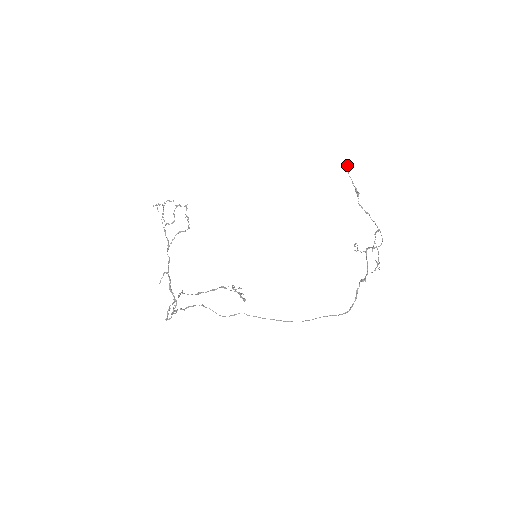
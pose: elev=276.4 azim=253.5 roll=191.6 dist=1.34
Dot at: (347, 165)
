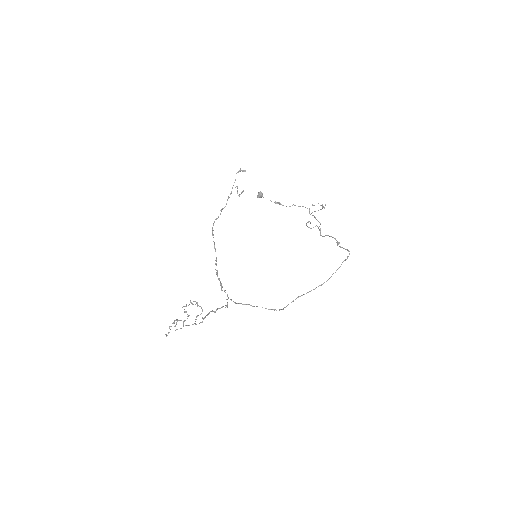
Dot at: (258, 193)
